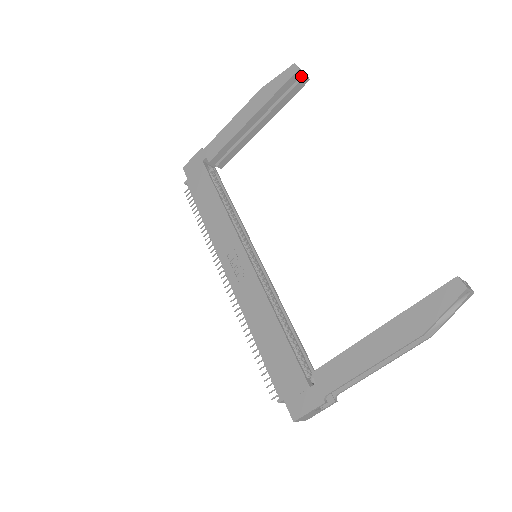
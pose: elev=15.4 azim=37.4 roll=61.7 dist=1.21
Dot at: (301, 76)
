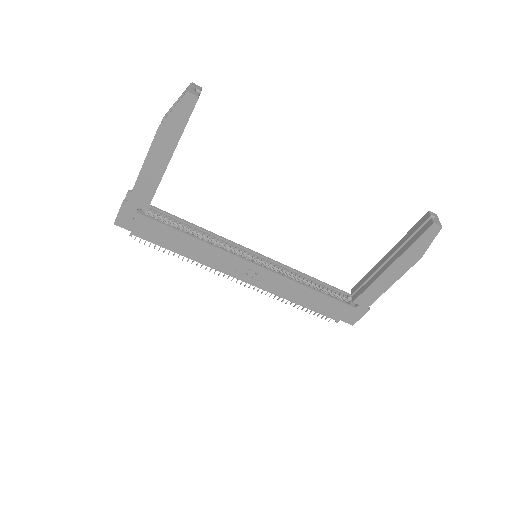
Dot at: occluded
